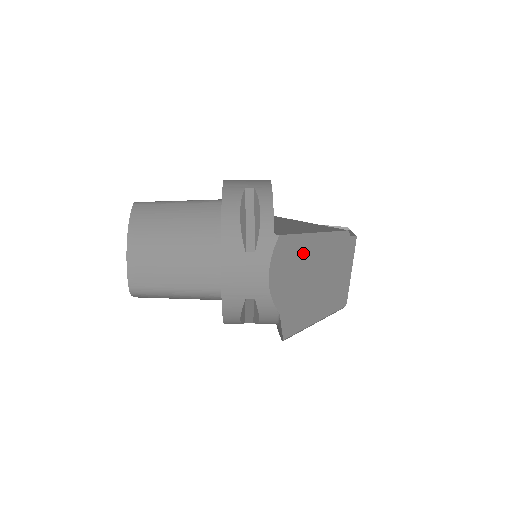
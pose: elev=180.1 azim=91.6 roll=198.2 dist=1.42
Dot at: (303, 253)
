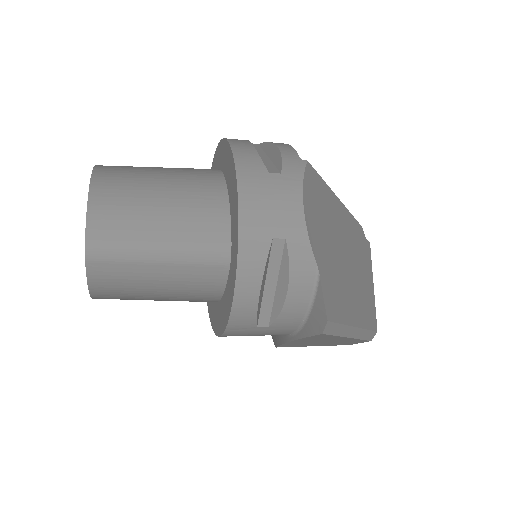
Dot at: (330, 210)
